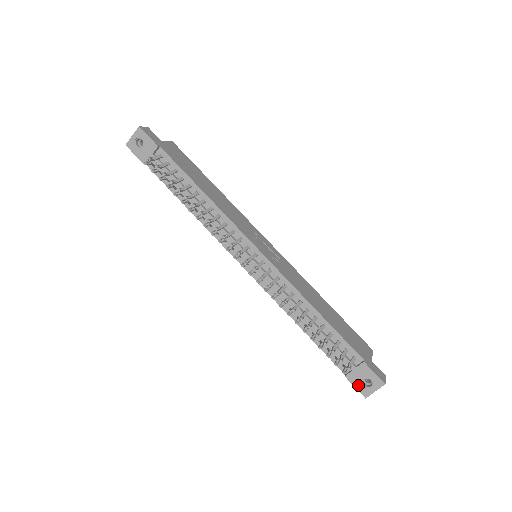
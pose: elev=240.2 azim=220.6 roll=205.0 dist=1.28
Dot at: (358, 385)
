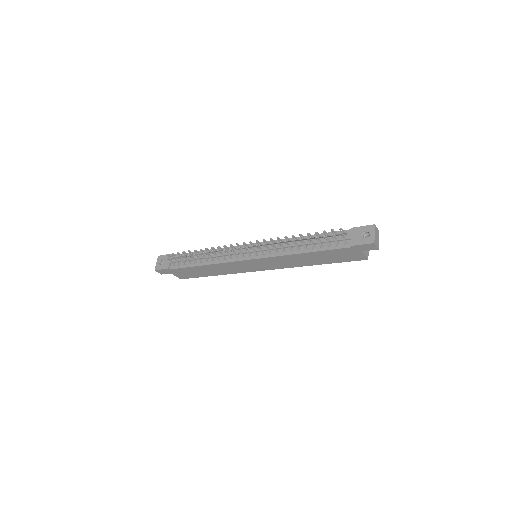
Dot at: (362, 241)
